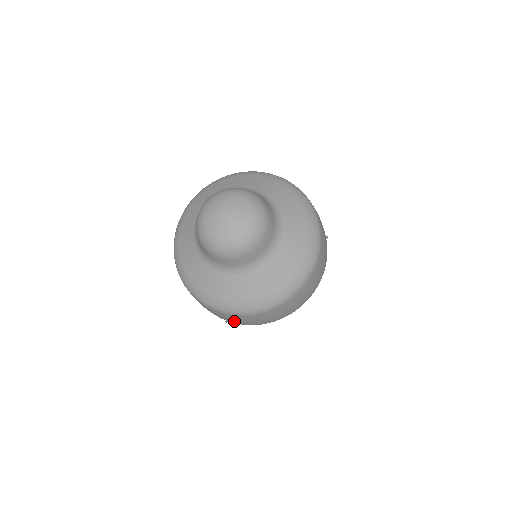
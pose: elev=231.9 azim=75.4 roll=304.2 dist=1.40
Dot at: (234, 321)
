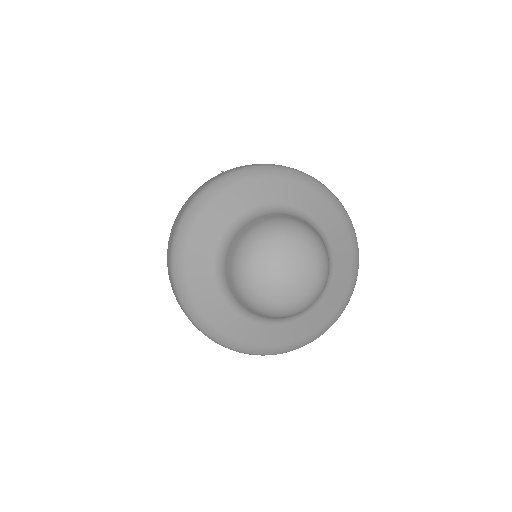
Dot at: occluded
